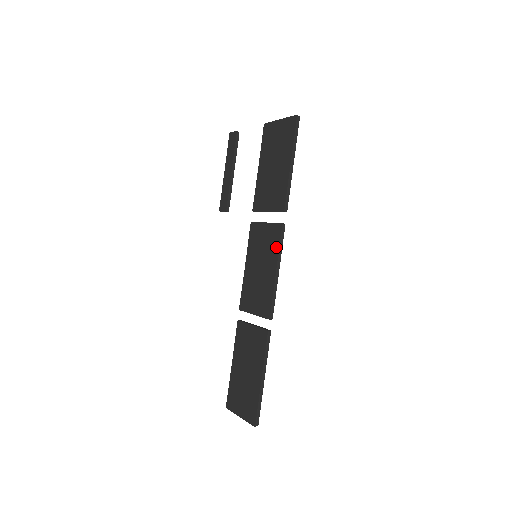
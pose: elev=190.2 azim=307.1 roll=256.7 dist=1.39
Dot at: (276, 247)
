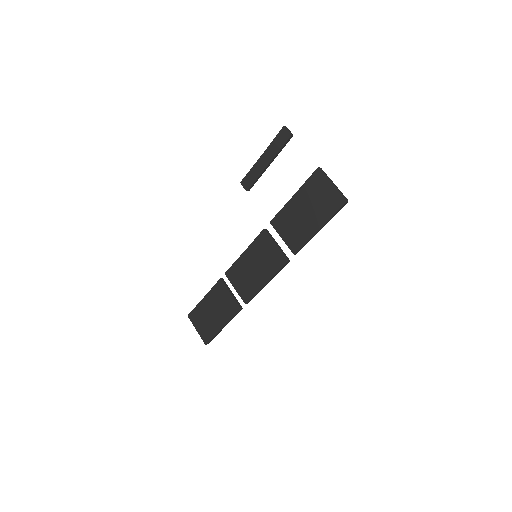
Dot at: (275, 270)
